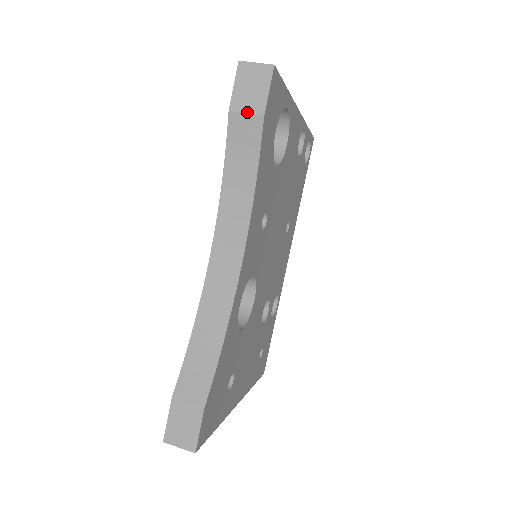
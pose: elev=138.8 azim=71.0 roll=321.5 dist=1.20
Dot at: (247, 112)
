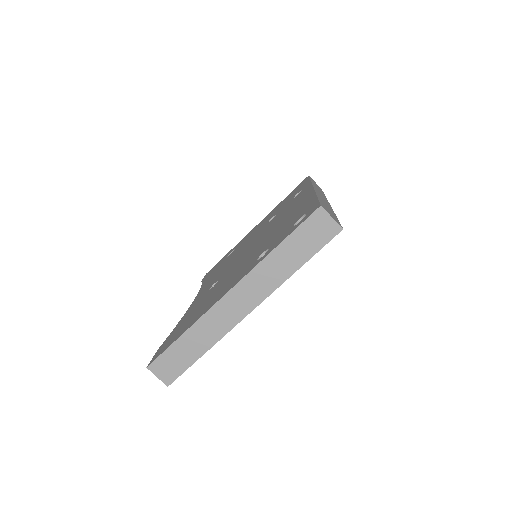
Dot at: occluded
